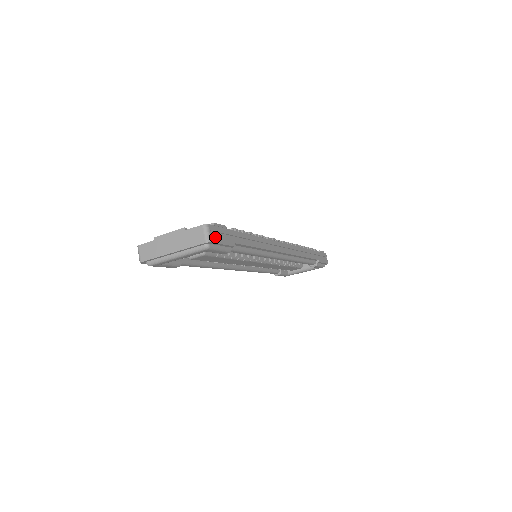
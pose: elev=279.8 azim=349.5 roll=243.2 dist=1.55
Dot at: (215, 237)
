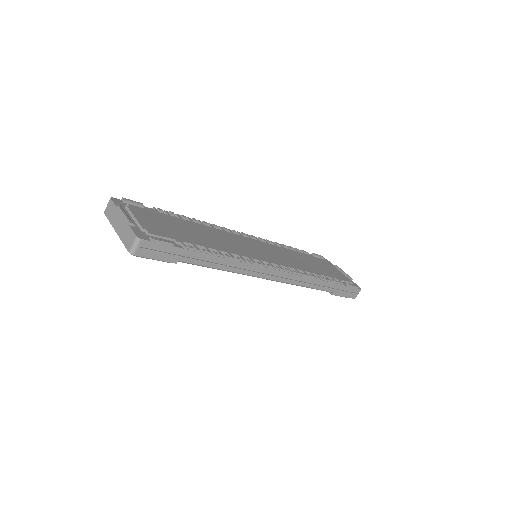
Dot at: (145, 251)
